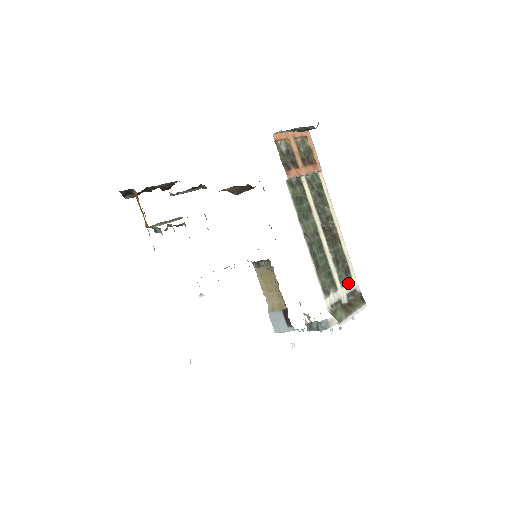
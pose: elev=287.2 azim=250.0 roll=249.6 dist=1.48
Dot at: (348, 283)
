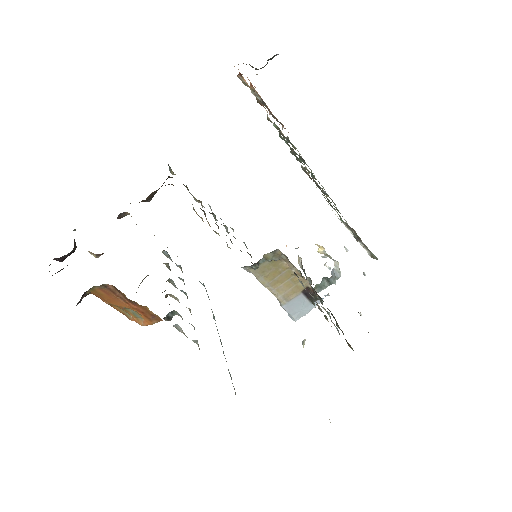
Dot at: (340, 220)
